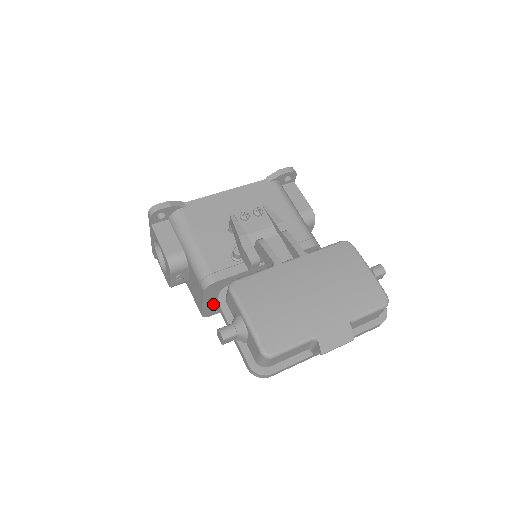
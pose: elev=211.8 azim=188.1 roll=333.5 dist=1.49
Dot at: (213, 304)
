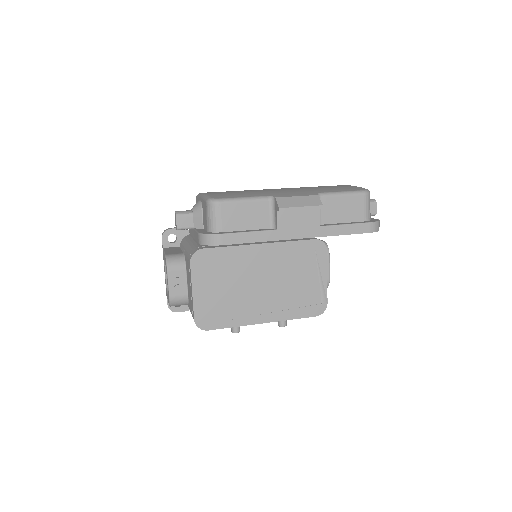
Dot at: (206, 301)
